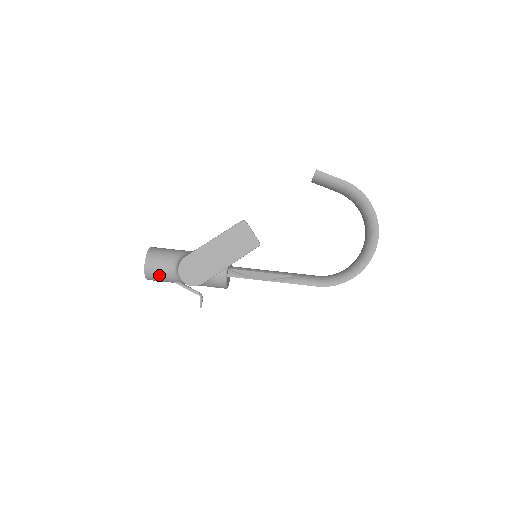
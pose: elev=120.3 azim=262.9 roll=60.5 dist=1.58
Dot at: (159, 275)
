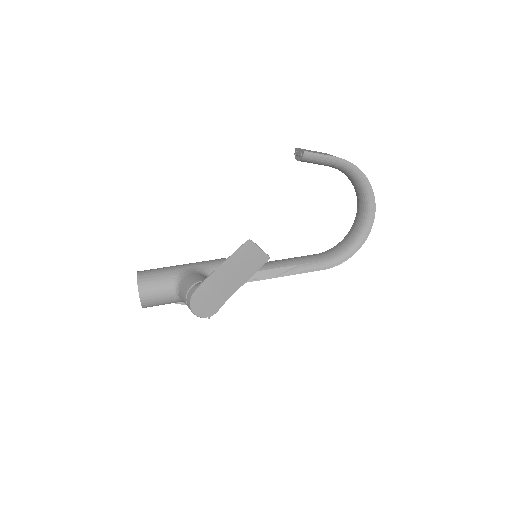
Dot at: (158, 303)
